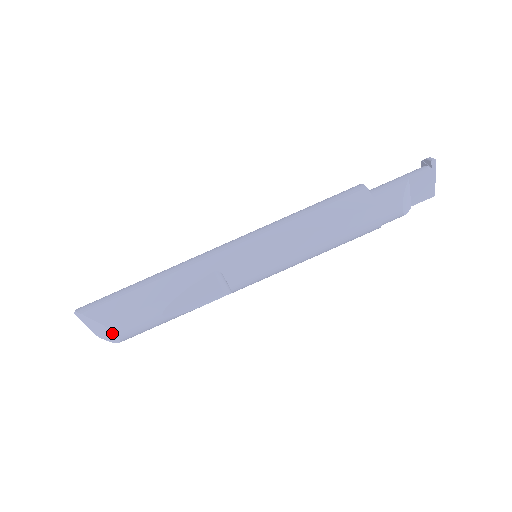
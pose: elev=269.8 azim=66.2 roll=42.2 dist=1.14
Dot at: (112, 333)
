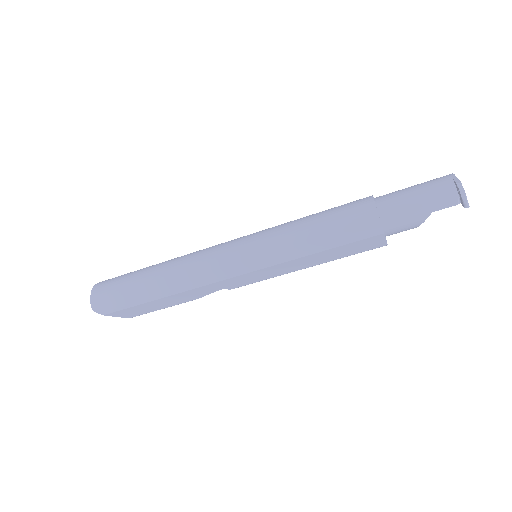
Dot at: occluded
